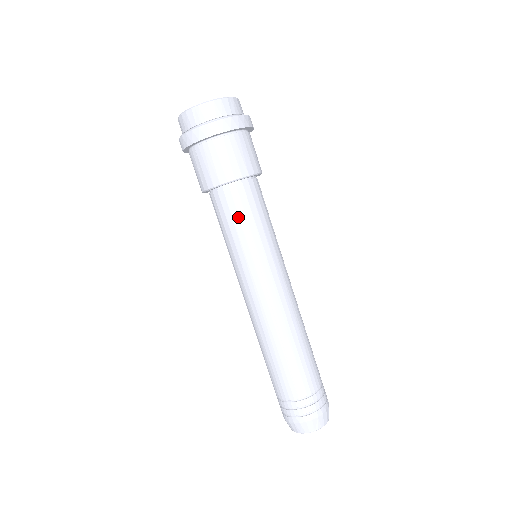
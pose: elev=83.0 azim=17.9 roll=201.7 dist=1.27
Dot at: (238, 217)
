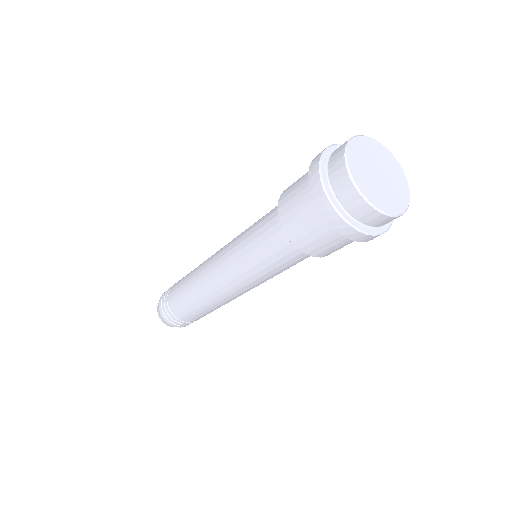
Dot at: occluded
